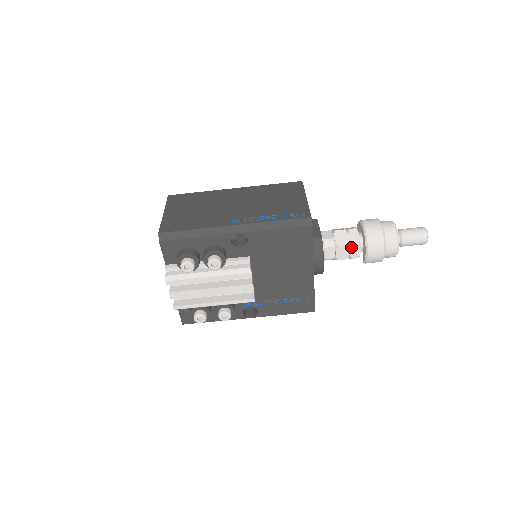
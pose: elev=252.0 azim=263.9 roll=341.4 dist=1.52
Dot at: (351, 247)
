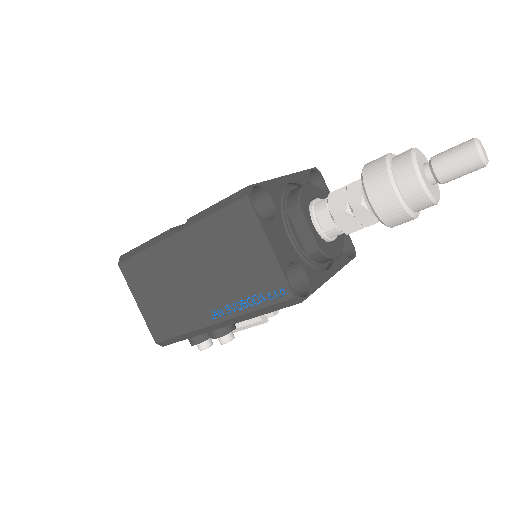
Dot at: occluded
